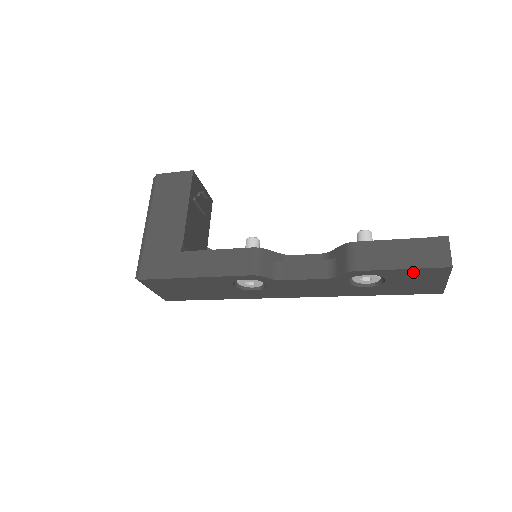
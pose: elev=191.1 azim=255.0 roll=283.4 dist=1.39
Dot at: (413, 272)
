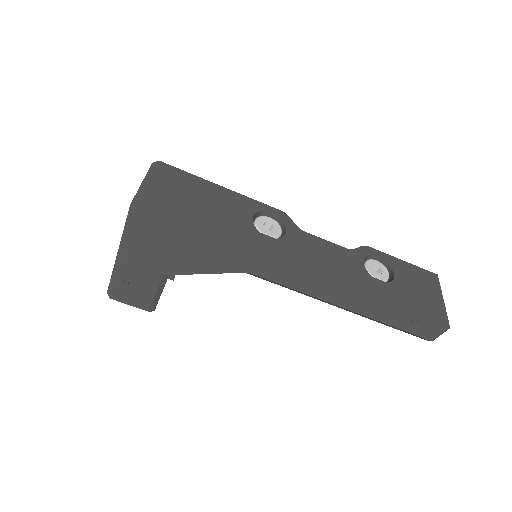
Dot at: (412, 270)
